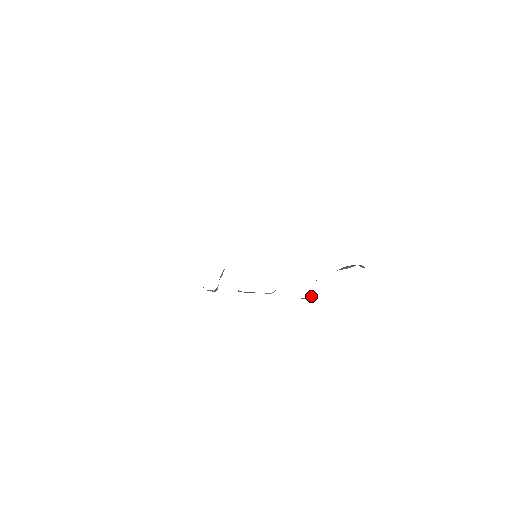
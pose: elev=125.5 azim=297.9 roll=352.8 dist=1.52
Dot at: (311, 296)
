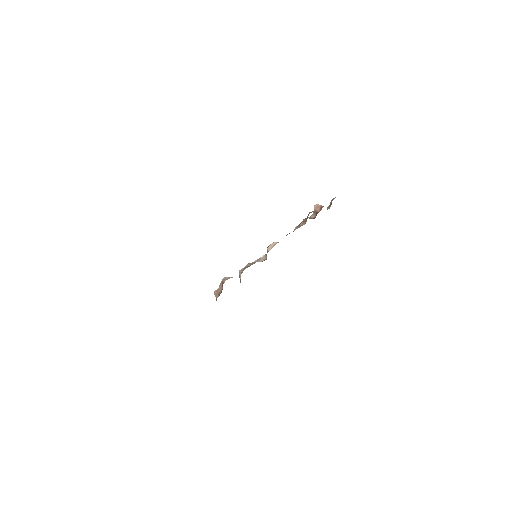
Dot at: occluded
